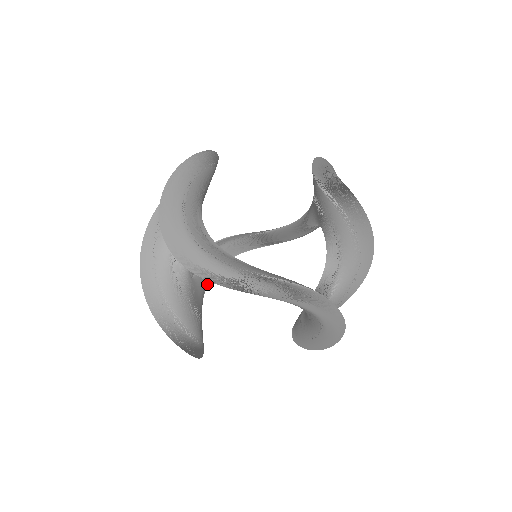
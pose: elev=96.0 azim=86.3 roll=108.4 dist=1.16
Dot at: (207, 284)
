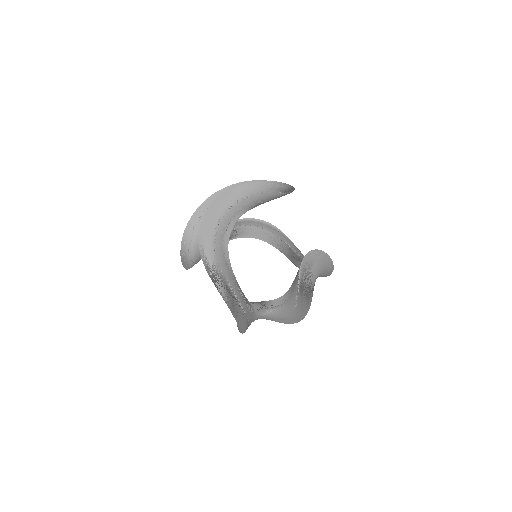
Dot at: (232, 239)
